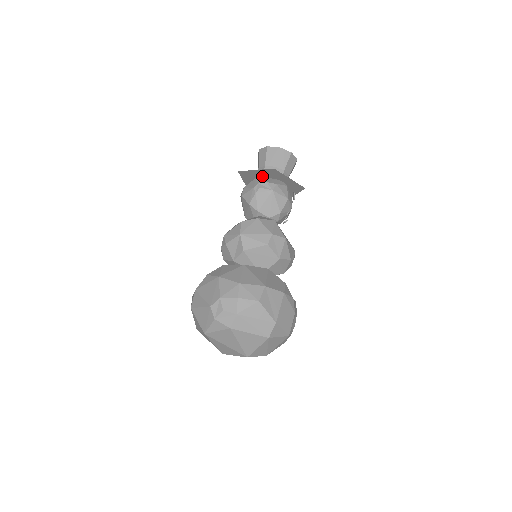
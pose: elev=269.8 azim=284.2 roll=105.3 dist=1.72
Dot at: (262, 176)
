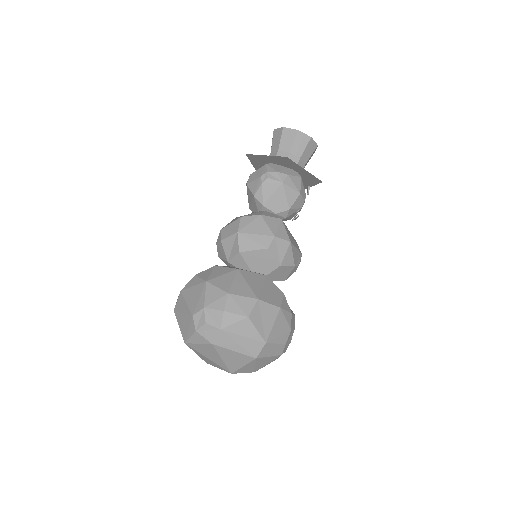
Dot at: (273, 163)
